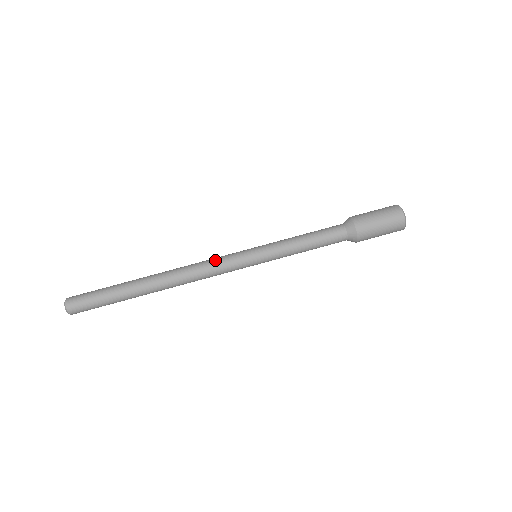
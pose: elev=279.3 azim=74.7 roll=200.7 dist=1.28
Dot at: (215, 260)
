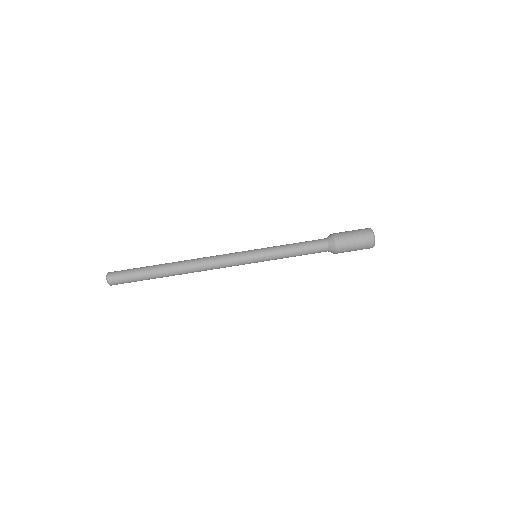
Dot at: (225, 261)
